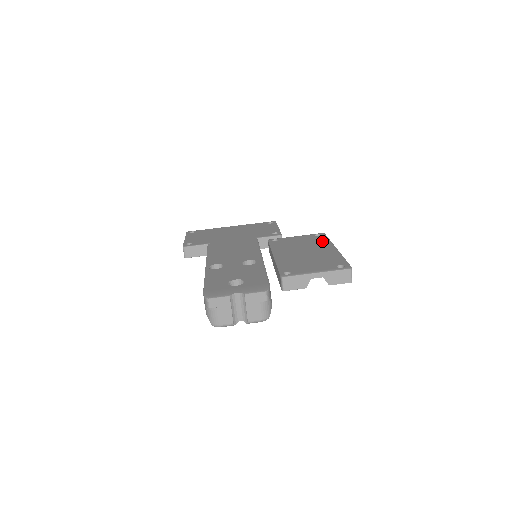
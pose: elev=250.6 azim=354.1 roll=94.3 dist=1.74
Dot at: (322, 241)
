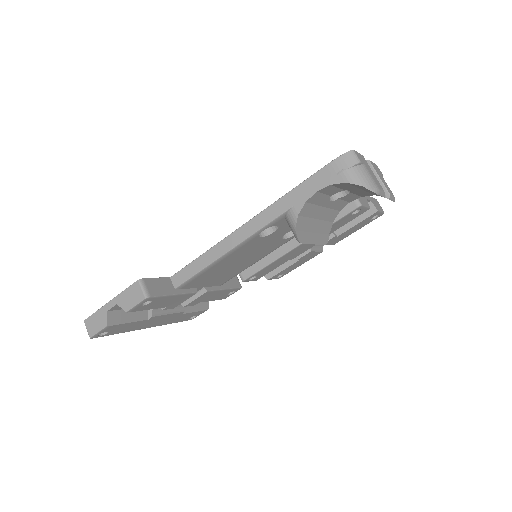
Dot at: occluded
